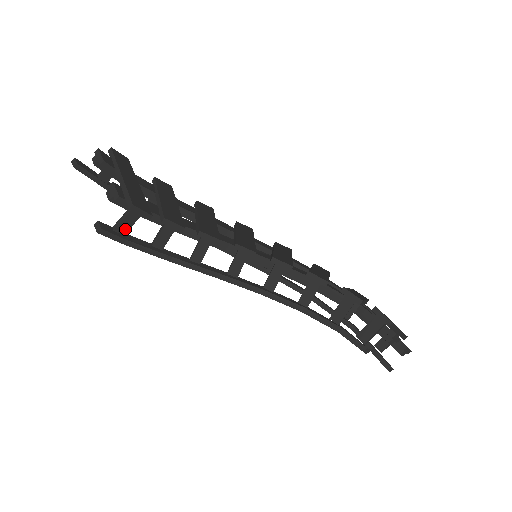
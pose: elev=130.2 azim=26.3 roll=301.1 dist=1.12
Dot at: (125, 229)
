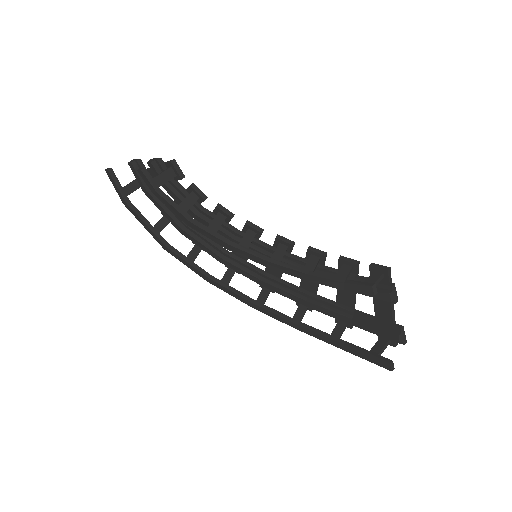
Dot at: (160, 183)
